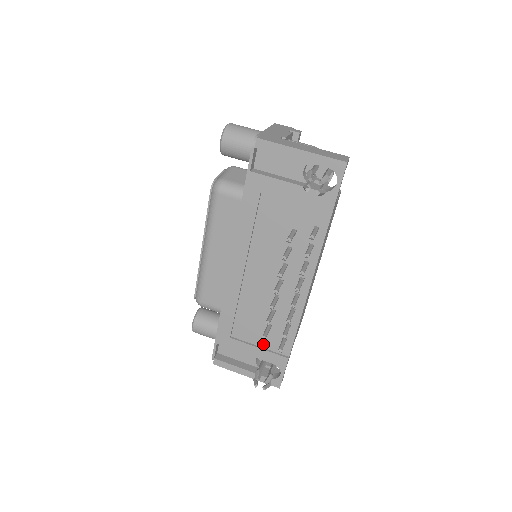
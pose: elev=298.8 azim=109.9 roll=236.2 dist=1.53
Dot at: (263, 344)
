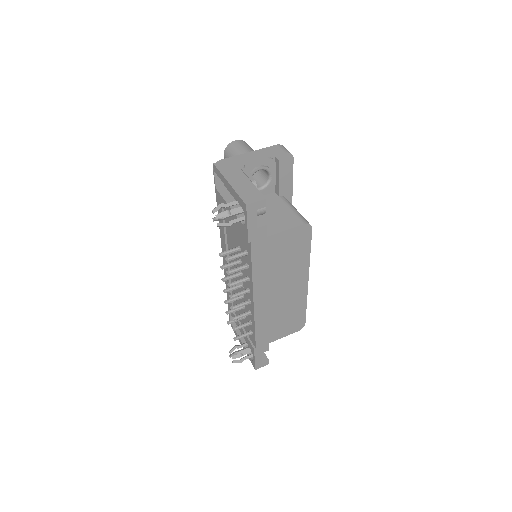
Dot at: (245, 328)
